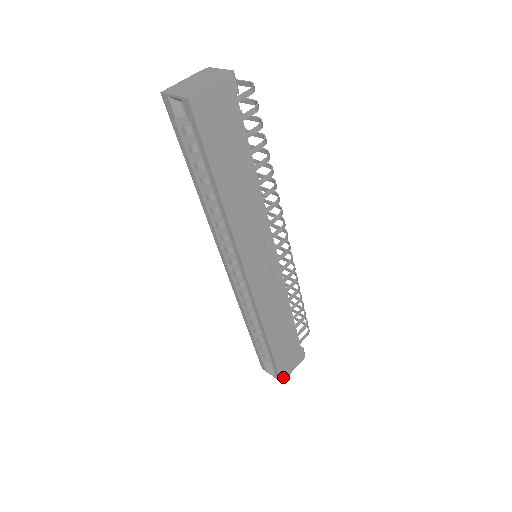
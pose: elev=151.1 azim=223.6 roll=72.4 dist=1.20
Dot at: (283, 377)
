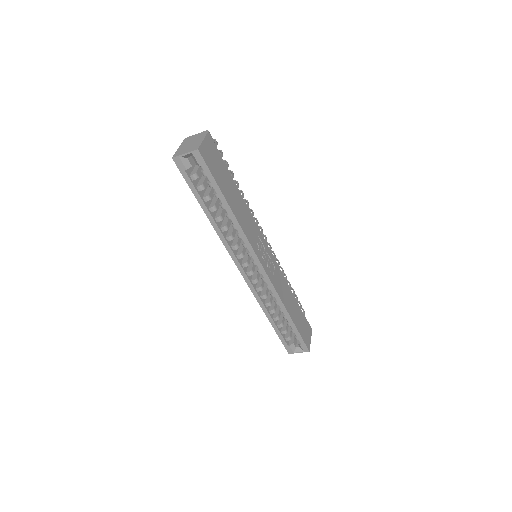
Dot at: (308, 347)
